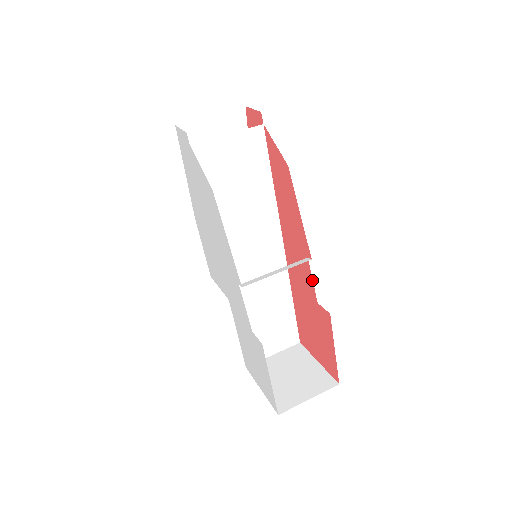
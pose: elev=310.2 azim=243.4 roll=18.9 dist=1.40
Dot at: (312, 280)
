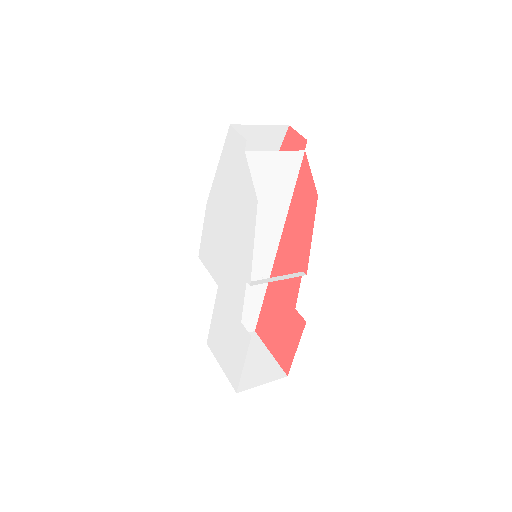
Dot at: (298, 290)
